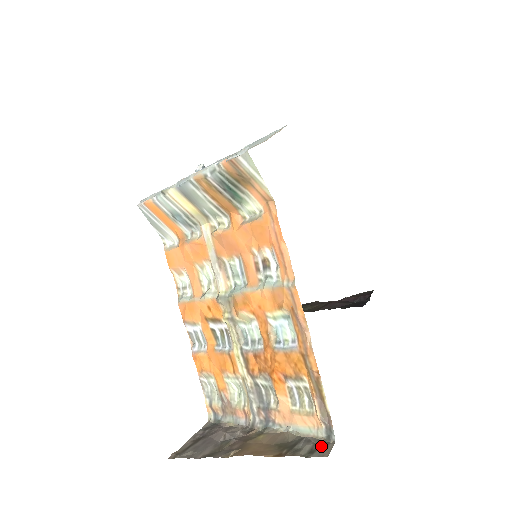
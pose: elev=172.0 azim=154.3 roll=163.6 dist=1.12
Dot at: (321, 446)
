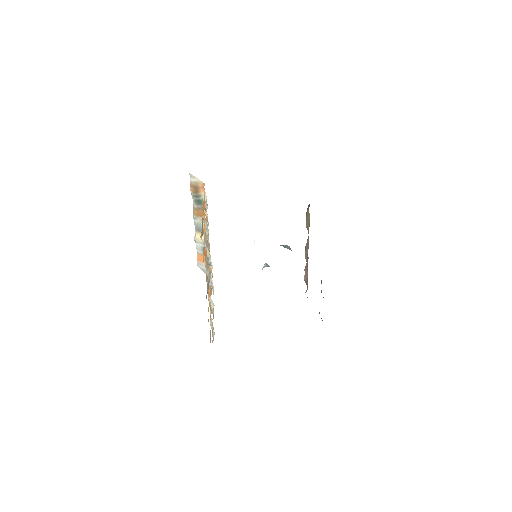
Dot at: occluded
